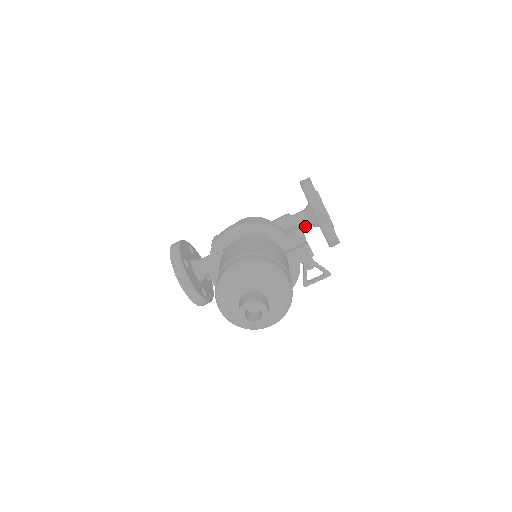
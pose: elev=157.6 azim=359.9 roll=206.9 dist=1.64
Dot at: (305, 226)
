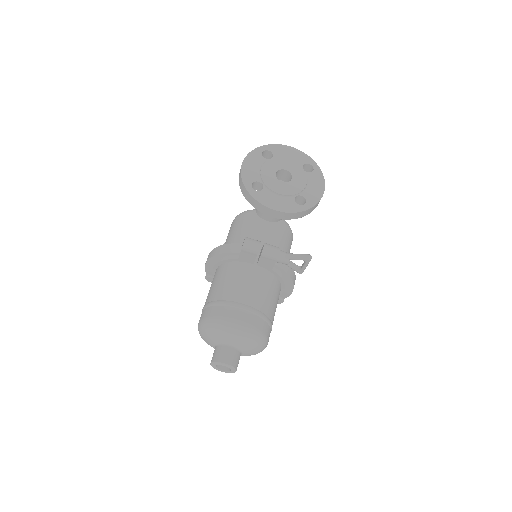
Dot at: occluded
